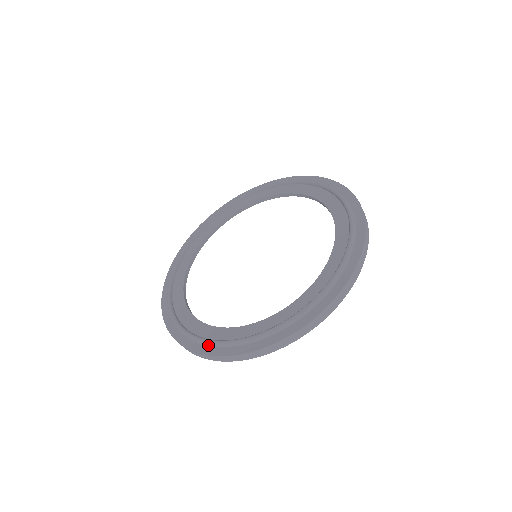
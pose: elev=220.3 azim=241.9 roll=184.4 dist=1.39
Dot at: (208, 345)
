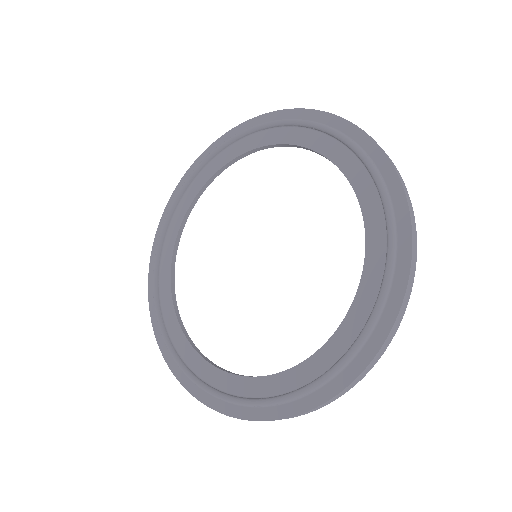
Dot at: (182, 369)
